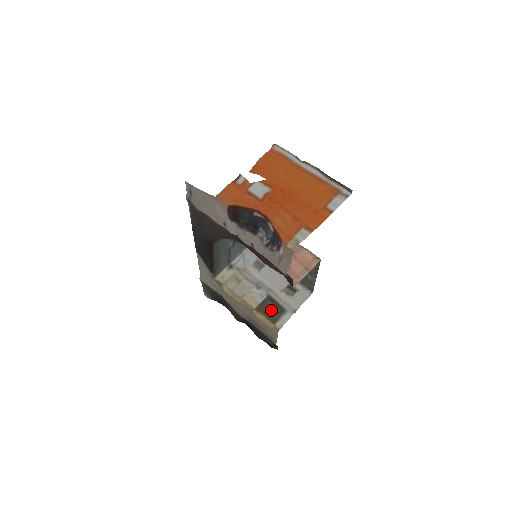
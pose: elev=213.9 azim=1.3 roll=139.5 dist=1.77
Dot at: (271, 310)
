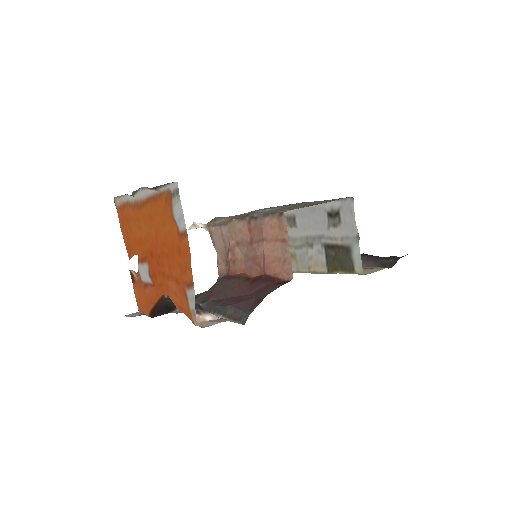
Dot at: (339, 259)
